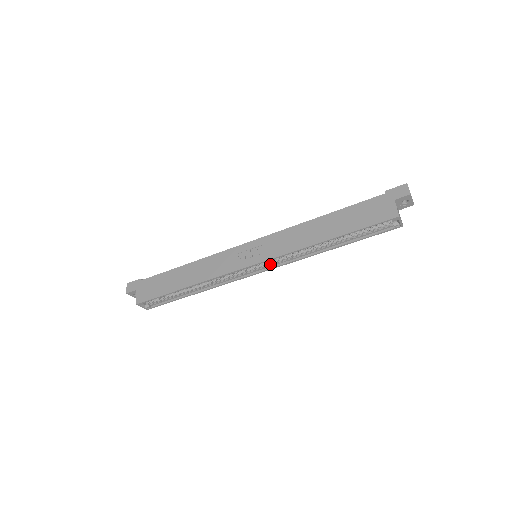
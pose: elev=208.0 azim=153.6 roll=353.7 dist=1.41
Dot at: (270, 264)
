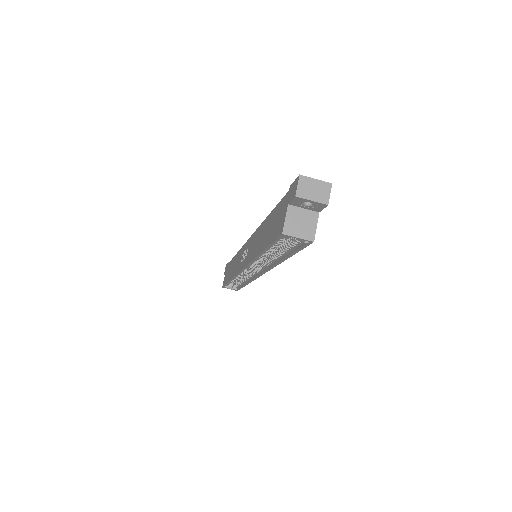
Dot at: (261, 268)
